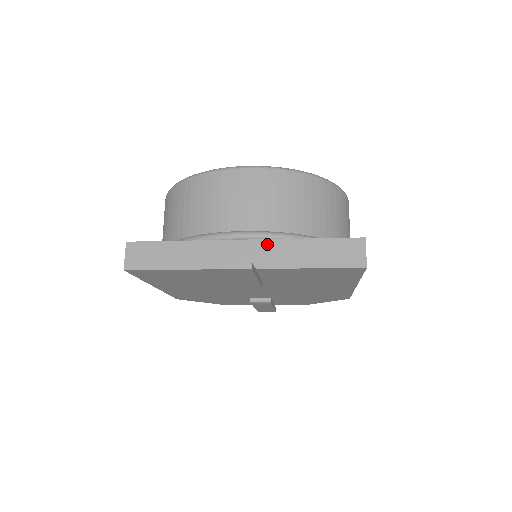
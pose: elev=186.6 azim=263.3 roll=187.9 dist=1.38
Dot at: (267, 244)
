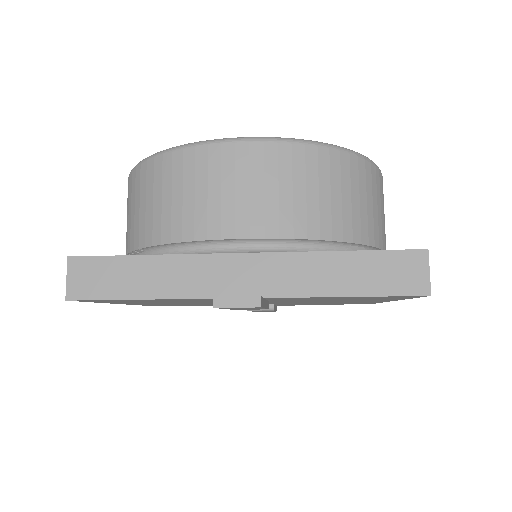
Dot at: (280, 260)
